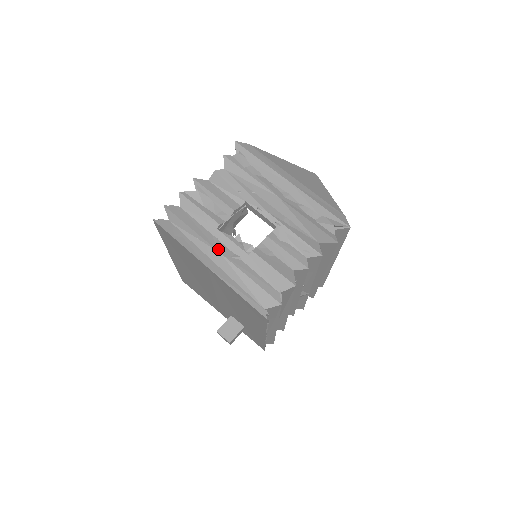
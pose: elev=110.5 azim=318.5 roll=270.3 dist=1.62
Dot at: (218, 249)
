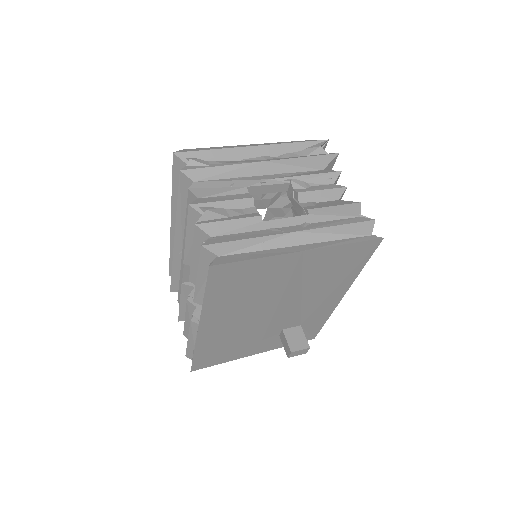
Dot at: (289, 231)
